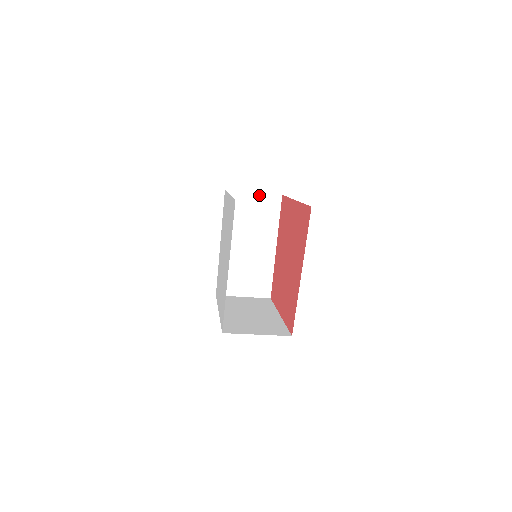
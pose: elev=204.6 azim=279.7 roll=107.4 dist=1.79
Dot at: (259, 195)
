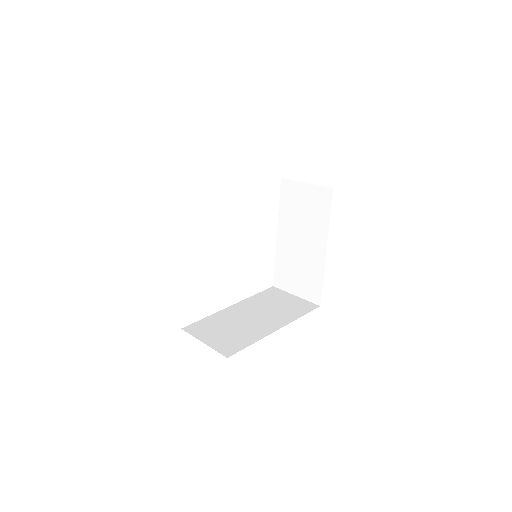
Dot at: occluded
